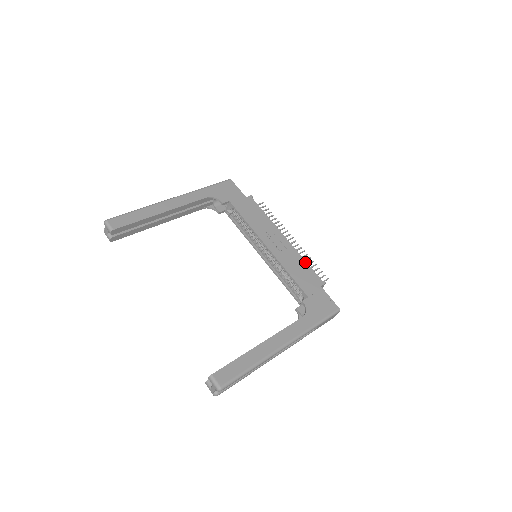
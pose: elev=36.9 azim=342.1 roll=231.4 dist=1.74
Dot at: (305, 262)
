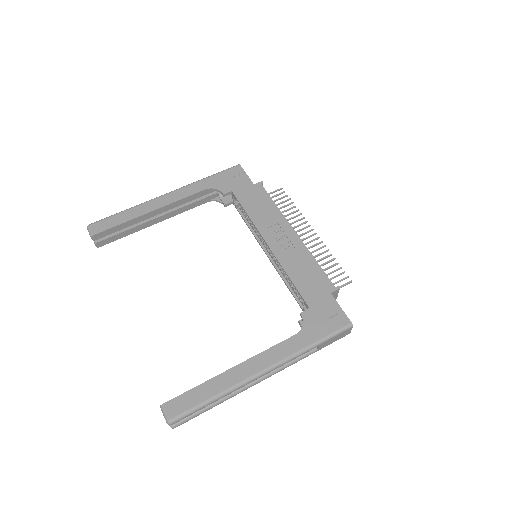
Dot at: (315, 262)
